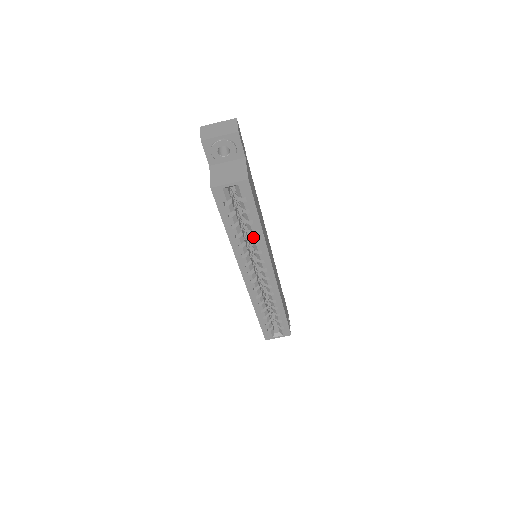
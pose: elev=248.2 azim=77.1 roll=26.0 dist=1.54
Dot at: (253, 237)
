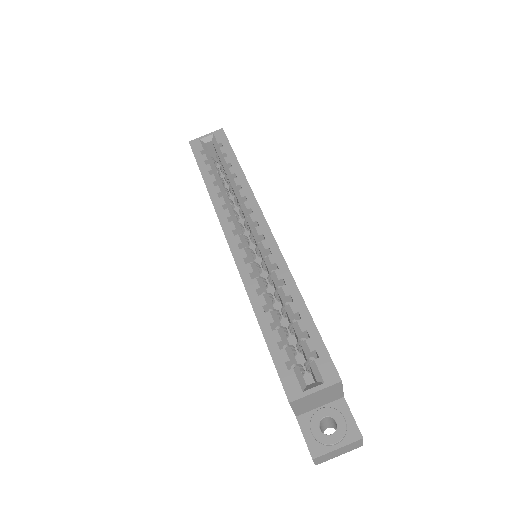
Dot at: (234, 182)
